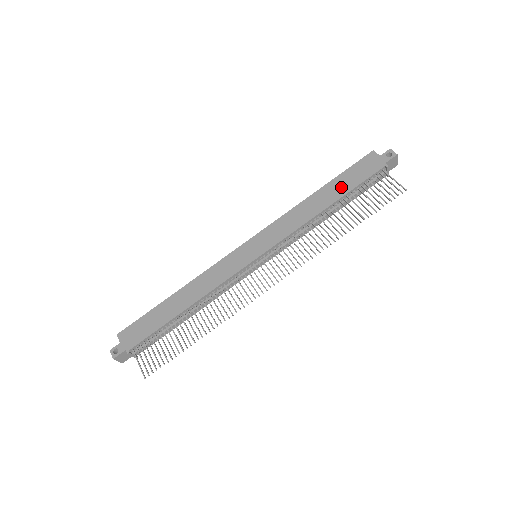
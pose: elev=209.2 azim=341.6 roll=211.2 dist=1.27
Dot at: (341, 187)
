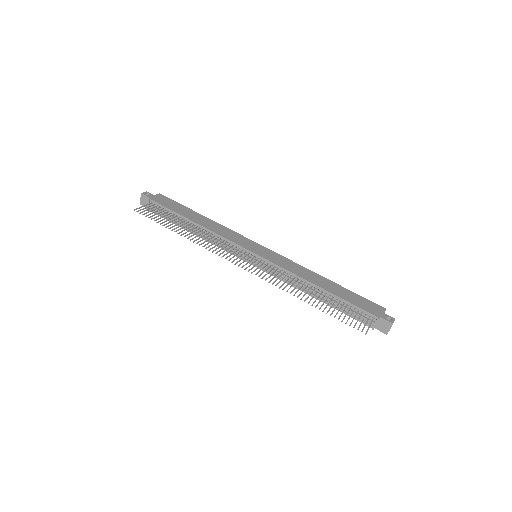
Dot at: (342, 293)
